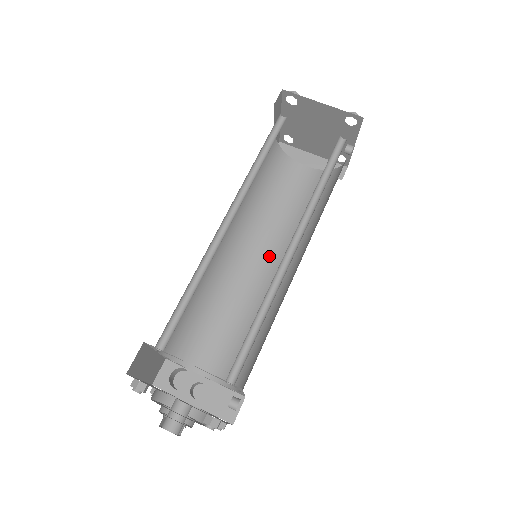
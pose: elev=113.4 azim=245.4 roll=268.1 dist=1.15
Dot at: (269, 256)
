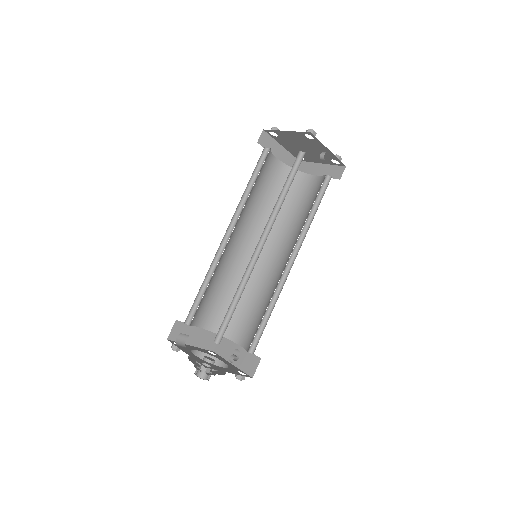
Dot at: (283, 254)
